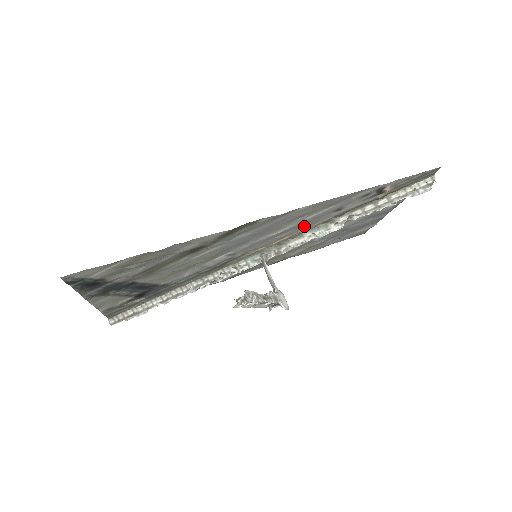
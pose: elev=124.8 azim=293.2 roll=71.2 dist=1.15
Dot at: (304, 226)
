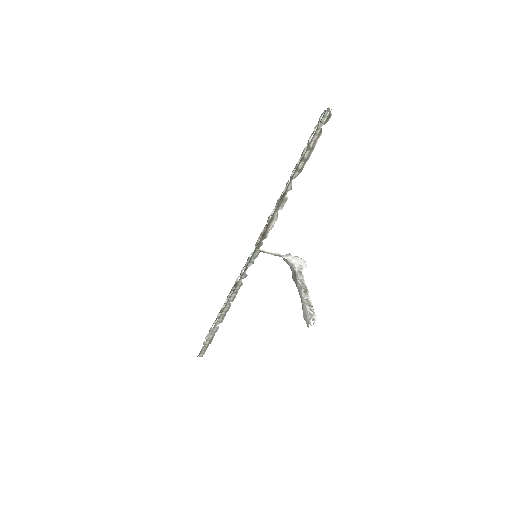
Dot at: occluded
